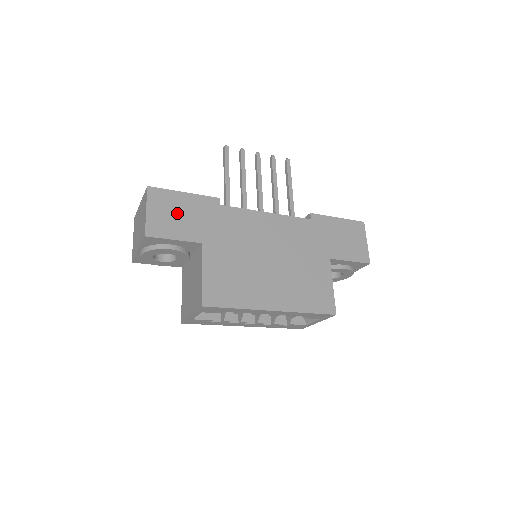
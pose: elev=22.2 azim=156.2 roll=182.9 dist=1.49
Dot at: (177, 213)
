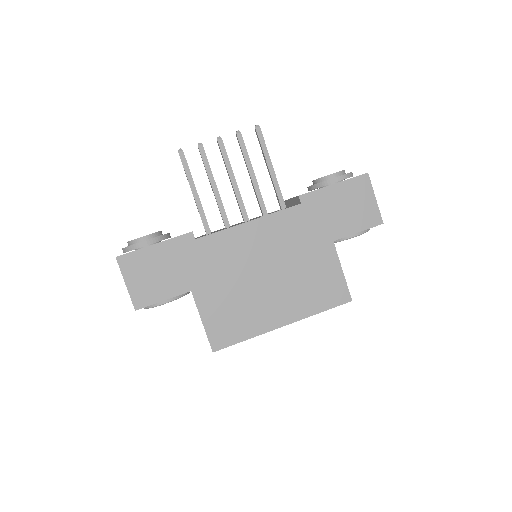
Dot at: (155, 271)
